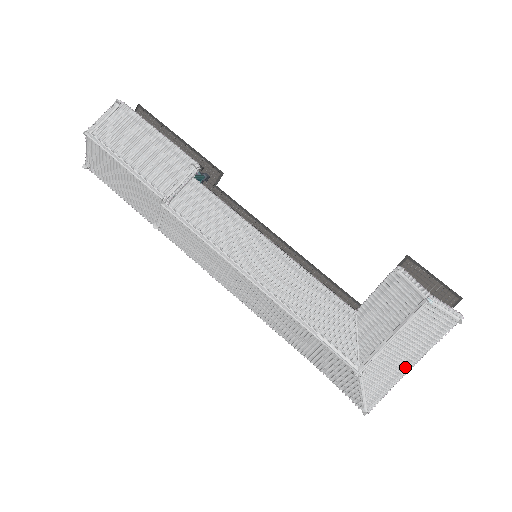
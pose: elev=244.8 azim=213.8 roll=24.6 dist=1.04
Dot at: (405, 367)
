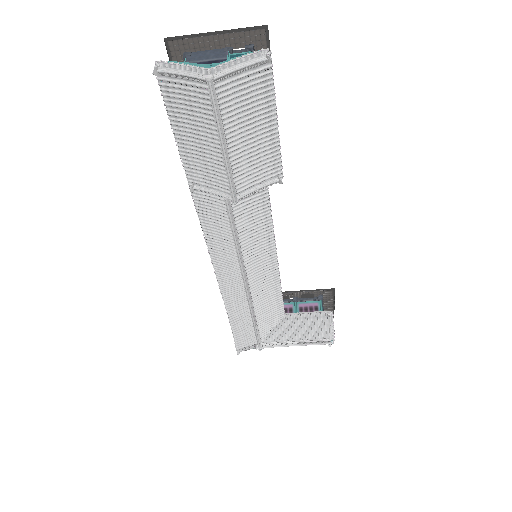
Dot at: occluded
